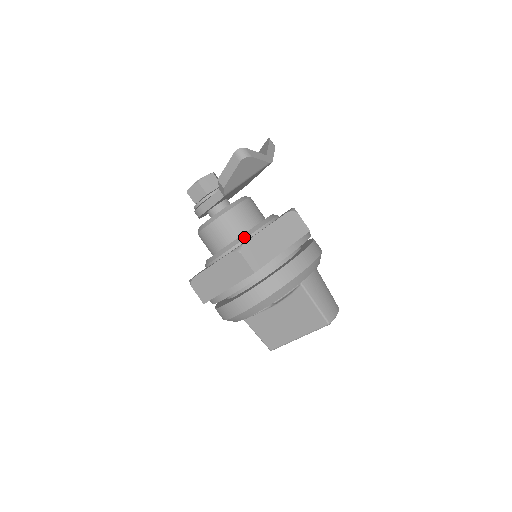
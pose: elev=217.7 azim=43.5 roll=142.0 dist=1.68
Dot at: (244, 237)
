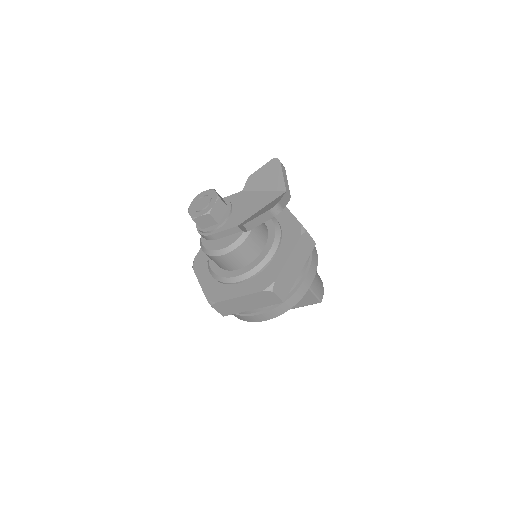
Dot at: (264, 264)
